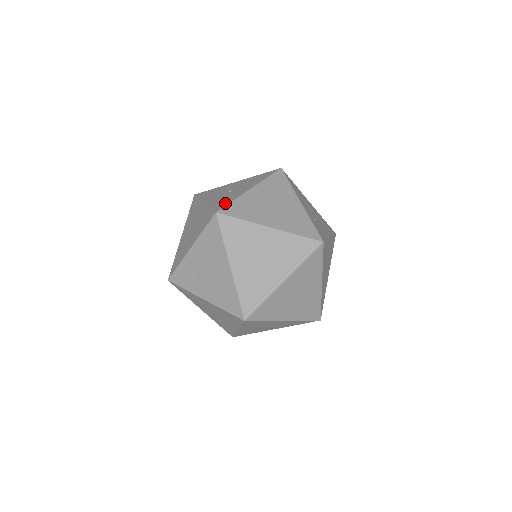
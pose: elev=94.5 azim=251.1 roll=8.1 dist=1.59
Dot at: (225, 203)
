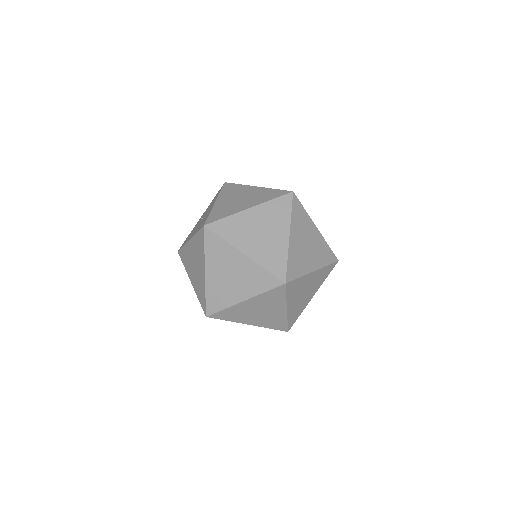
Dot at: (205, 219)
